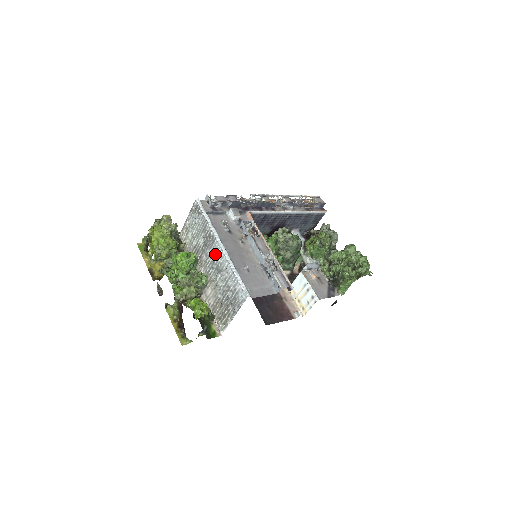
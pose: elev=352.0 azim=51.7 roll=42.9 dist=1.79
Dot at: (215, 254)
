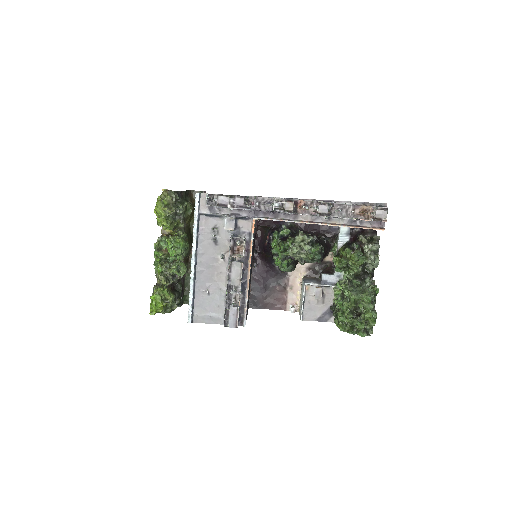
Dot at: occluded
